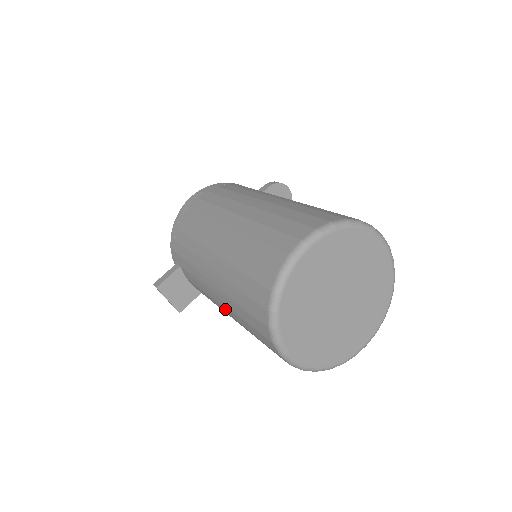
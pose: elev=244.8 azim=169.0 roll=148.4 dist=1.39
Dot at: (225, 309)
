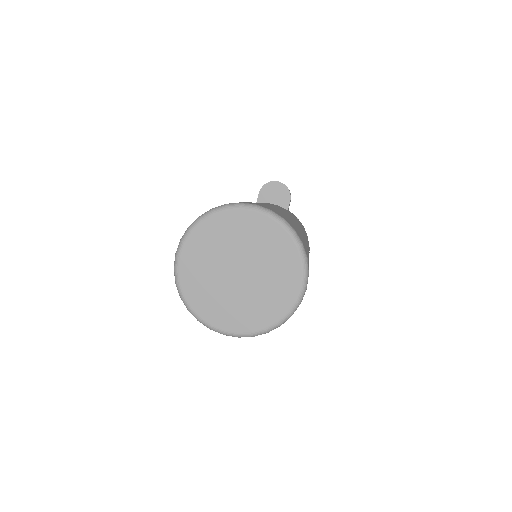
Dot at: occluded
